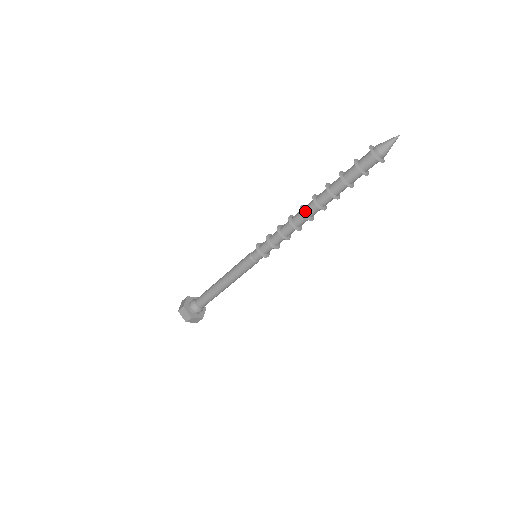
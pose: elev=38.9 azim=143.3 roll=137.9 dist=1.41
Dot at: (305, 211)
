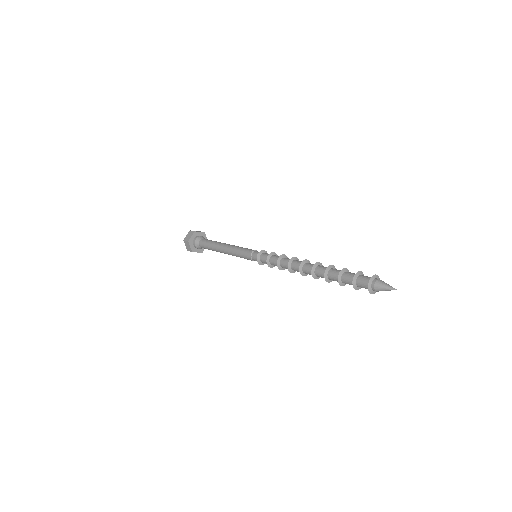
Dot at: (303, 269)
